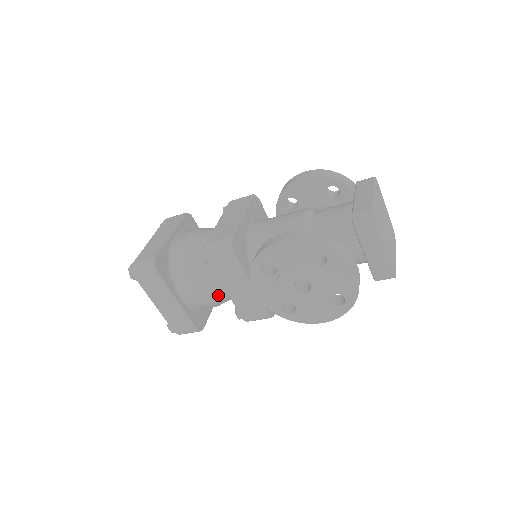
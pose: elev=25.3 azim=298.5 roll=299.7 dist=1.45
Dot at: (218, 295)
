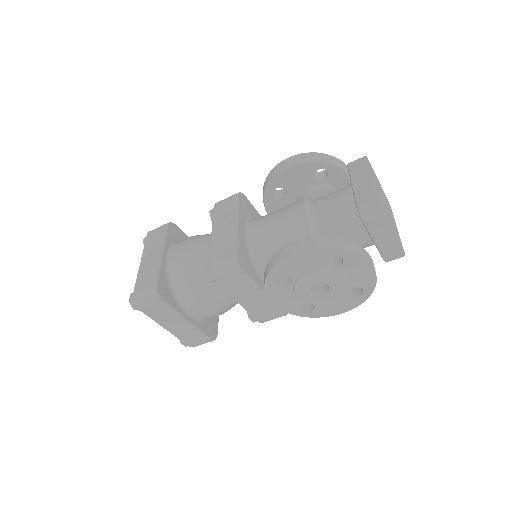
Dot at: (228, 304)
